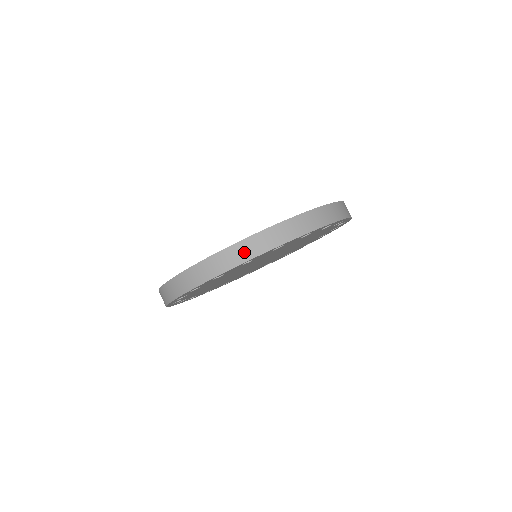
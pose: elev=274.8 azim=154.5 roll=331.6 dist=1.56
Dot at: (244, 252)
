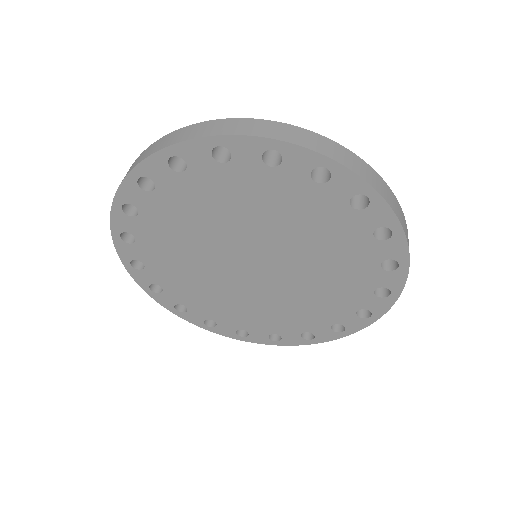
Dot at: (338, 153)
